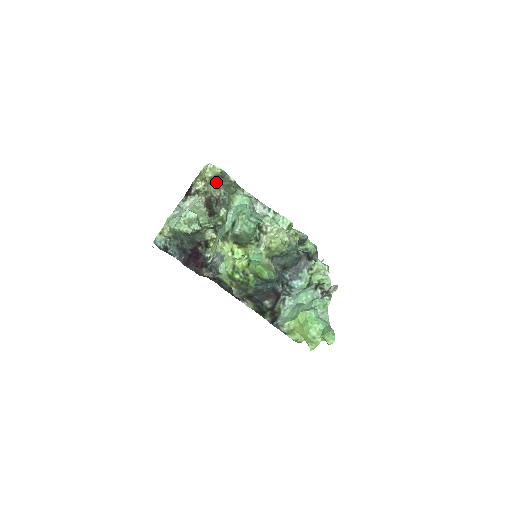
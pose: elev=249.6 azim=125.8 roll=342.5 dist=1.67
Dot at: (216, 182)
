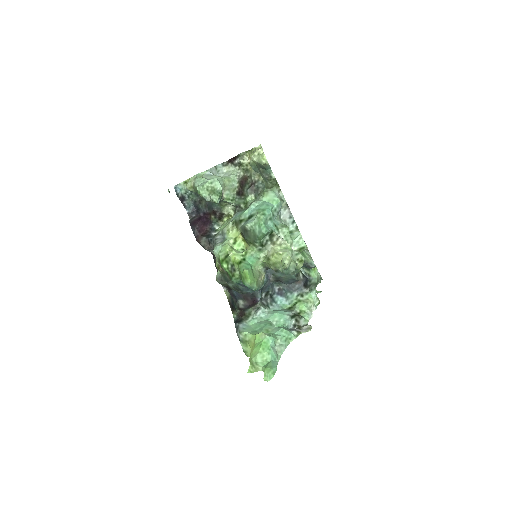
Dot at: (258, 169)
